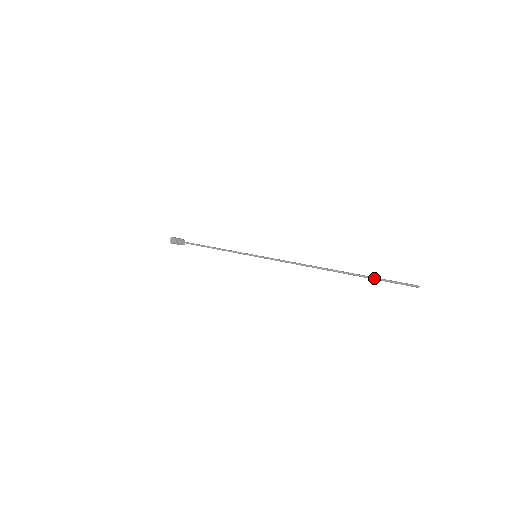
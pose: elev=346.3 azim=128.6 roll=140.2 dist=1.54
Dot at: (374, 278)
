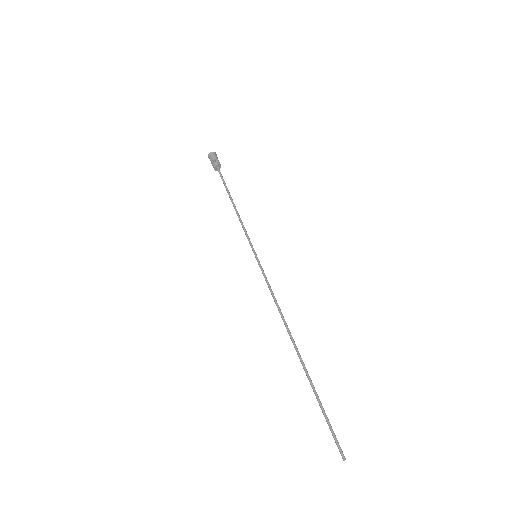
Dot at: (320, 403)
